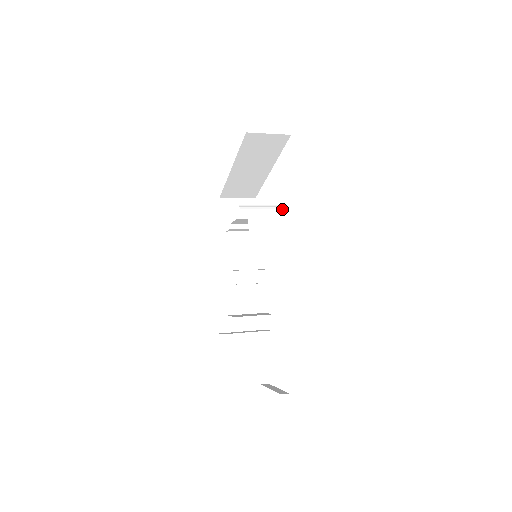
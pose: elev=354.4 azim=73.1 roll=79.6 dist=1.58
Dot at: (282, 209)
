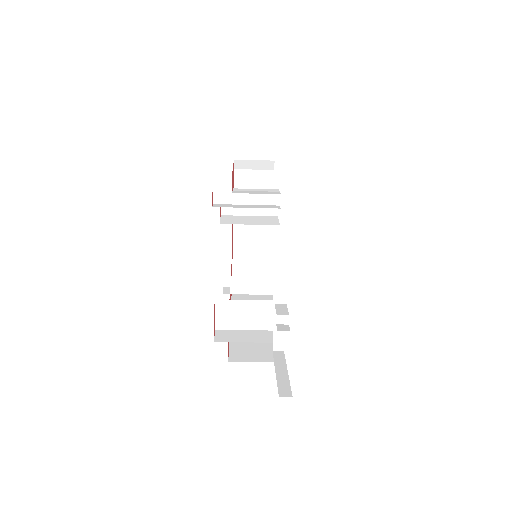
Dot at: occluded
